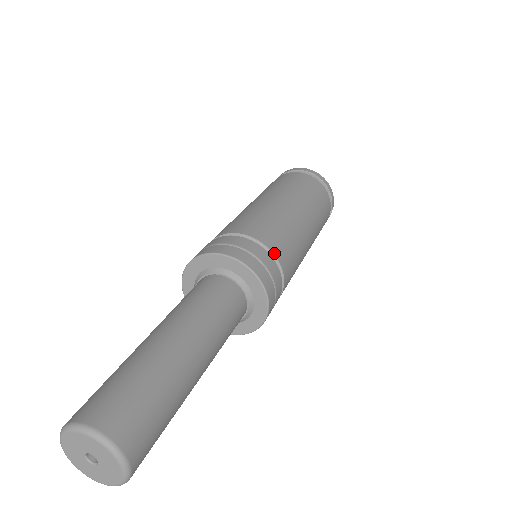
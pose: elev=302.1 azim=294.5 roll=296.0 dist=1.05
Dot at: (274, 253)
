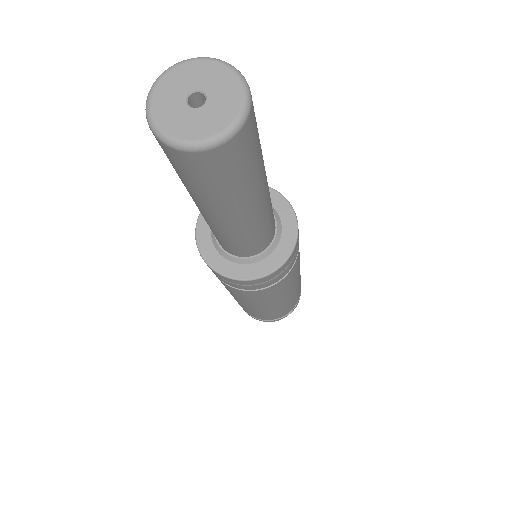
Dot at: occluded
